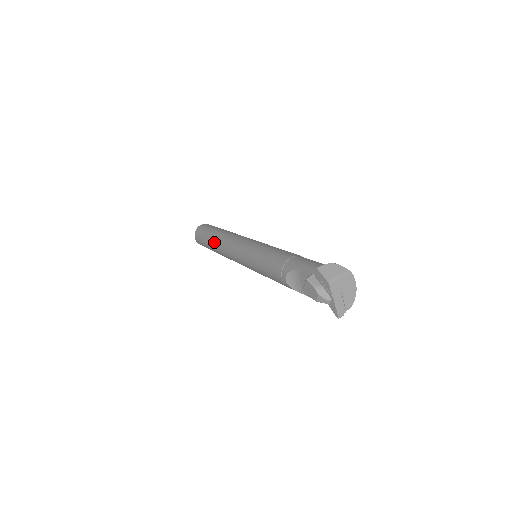
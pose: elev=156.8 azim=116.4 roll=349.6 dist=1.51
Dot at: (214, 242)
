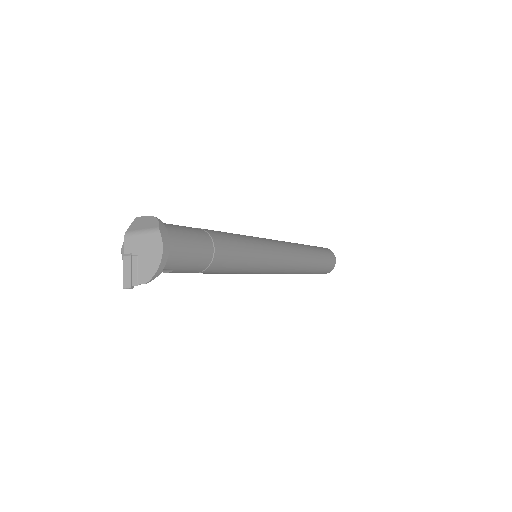
Dot at: occluded
